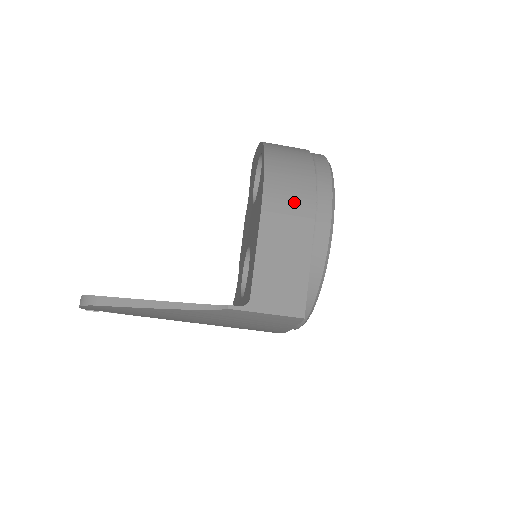
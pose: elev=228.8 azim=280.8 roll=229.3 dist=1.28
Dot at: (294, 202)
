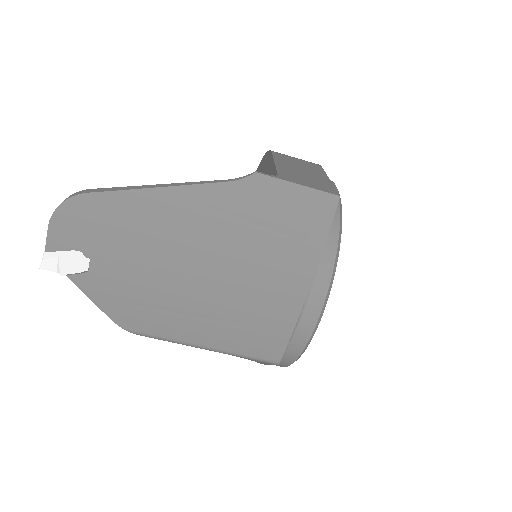
Dot at: occluded
